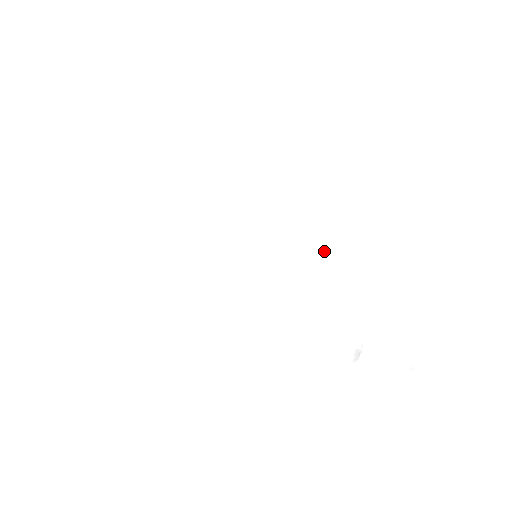
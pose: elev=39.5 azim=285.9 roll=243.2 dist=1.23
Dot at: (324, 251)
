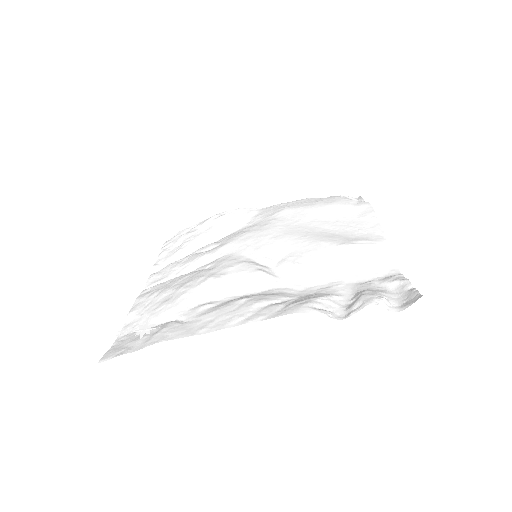
Dot at: (323, 240)
